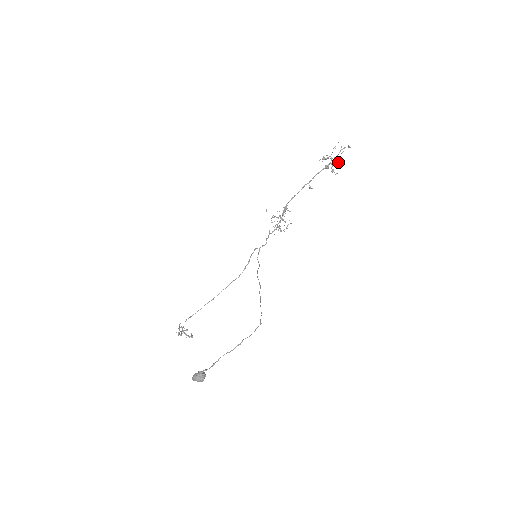
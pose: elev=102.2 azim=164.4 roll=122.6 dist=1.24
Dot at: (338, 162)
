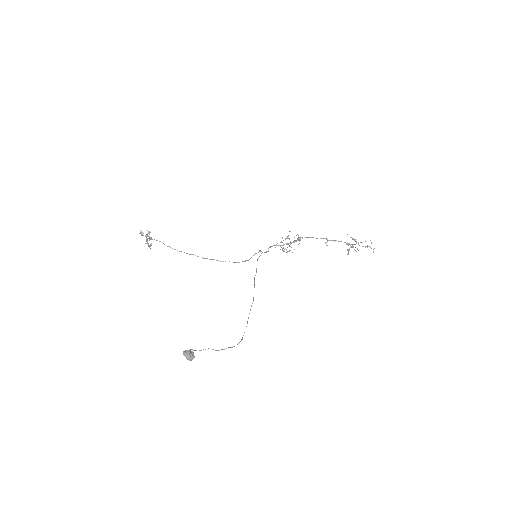
Dot at: occluded
